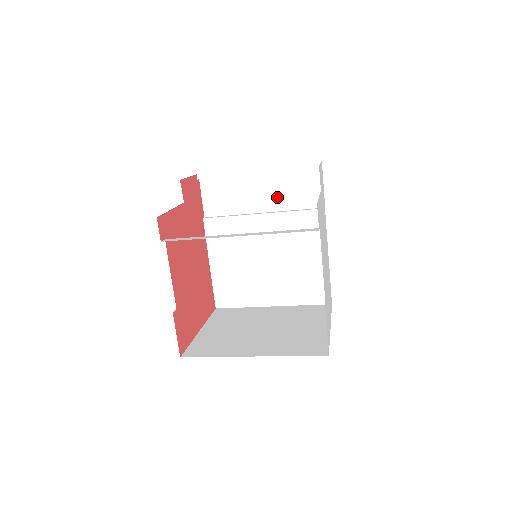
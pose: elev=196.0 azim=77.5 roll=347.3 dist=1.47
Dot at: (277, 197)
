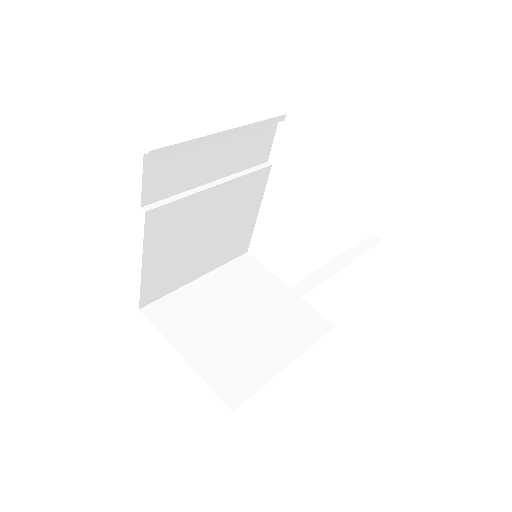
Dot at: (230, 160)
